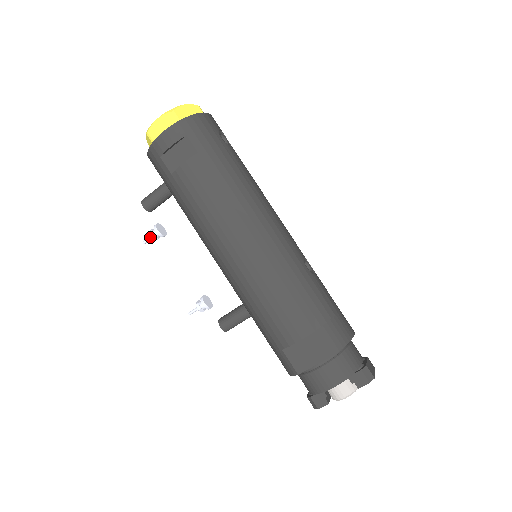
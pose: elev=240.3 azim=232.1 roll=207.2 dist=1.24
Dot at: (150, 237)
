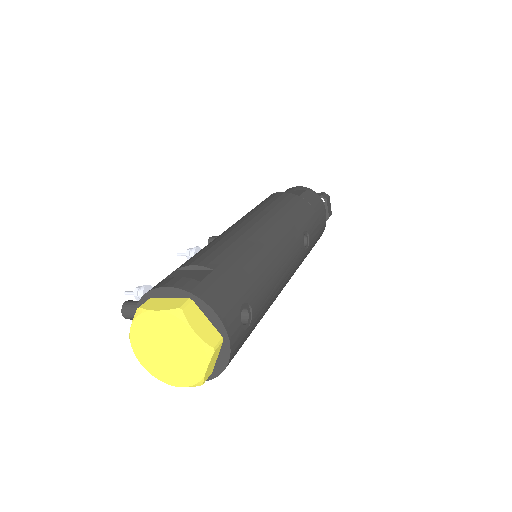
Dot at: occluded
